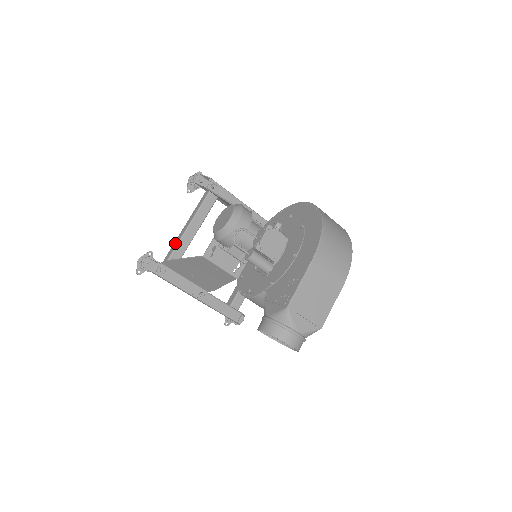
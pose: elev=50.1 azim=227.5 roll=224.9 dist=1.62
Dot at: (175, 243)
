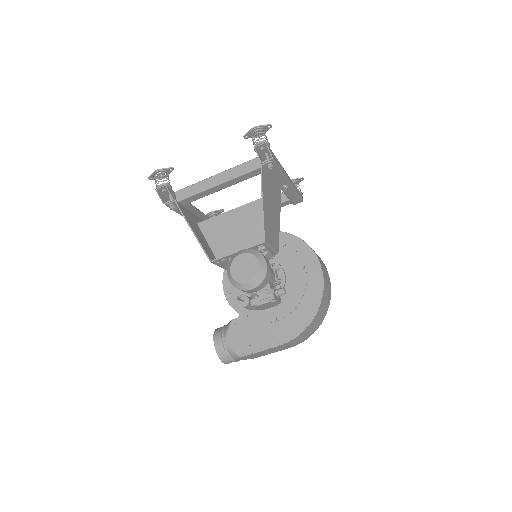
Dot at: (199, 186)
